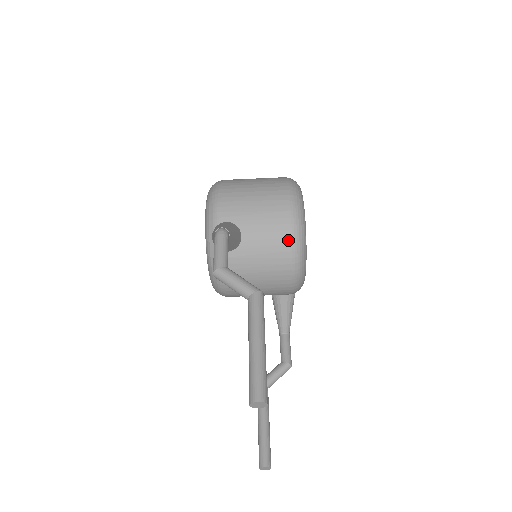
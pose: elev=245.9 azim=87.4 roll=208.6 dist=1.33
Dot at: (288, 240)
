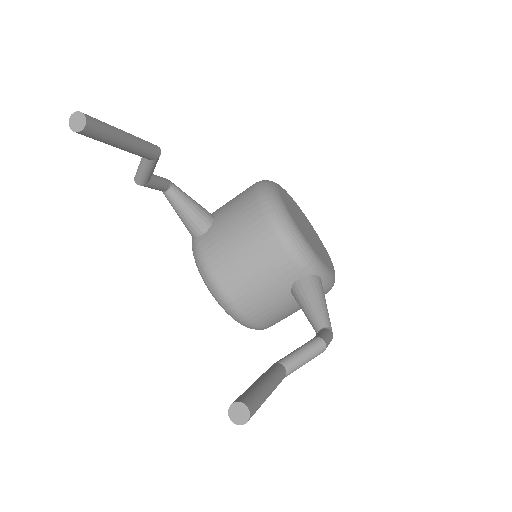
Dot at: (253, 194)
